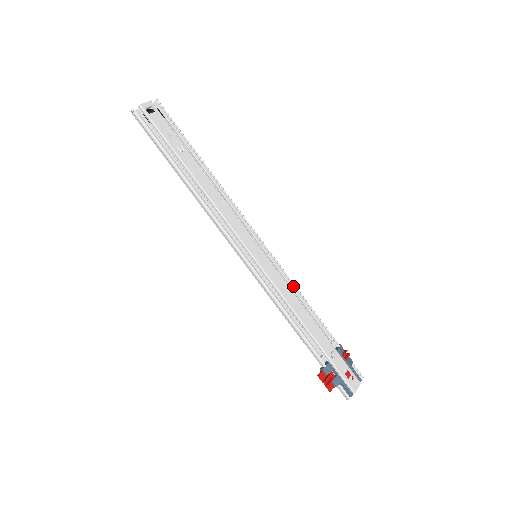
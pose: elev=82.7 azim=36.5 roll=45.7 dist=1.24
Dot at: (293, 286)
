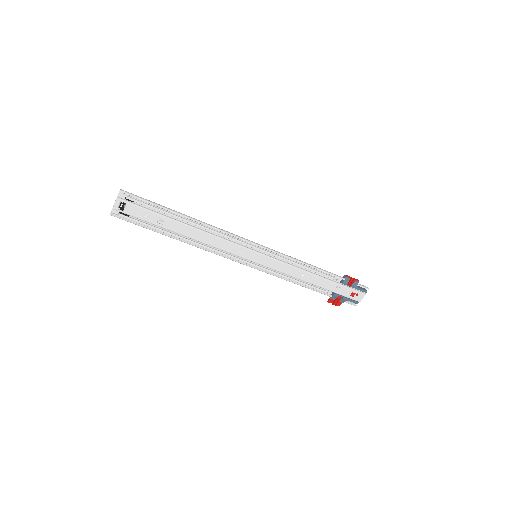
Dot at: (293, 262)
